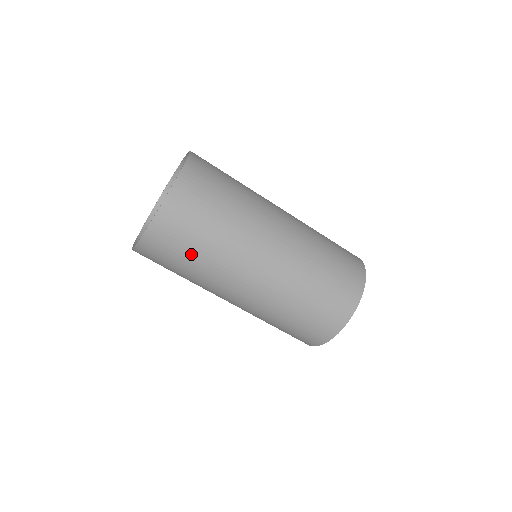
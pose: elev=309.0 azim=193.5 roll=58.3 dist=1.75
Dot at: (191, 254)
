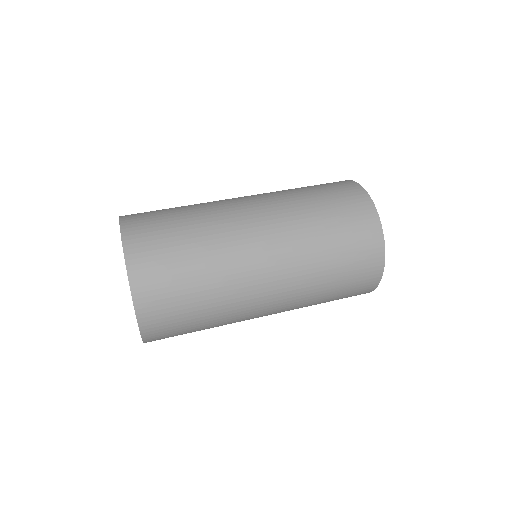
Dot at: (195, 316)
